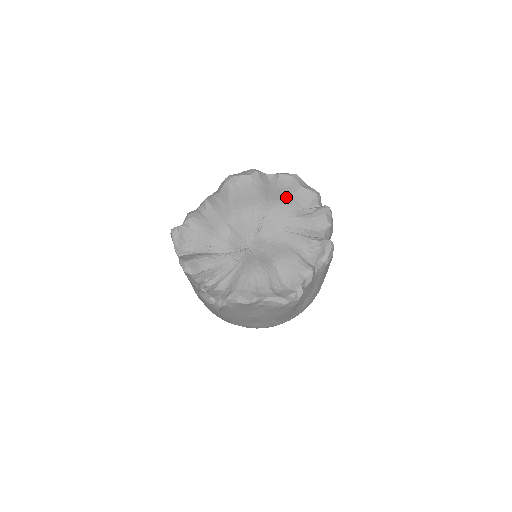
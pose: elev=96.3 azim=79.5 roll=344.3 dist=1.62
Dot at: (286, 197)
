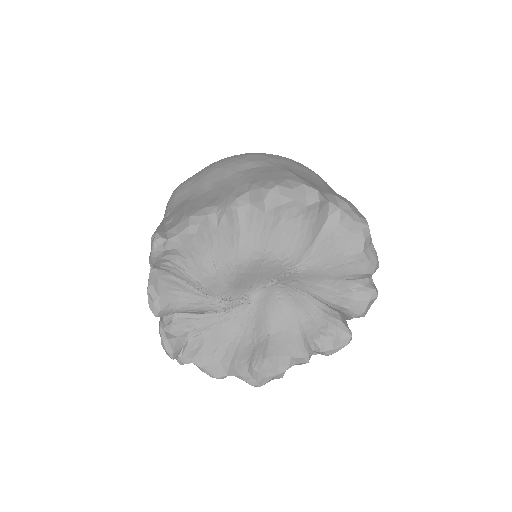
Dot at: (335, 258)
